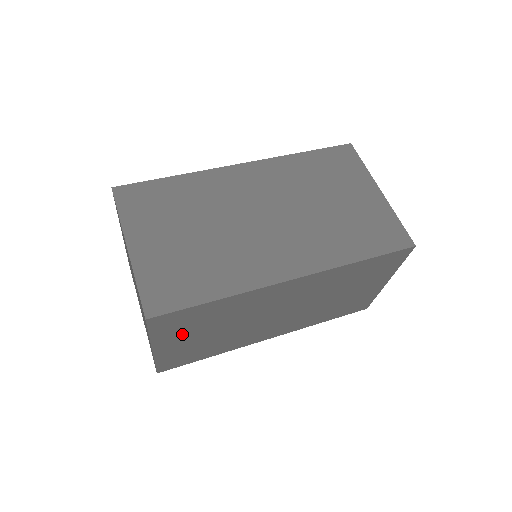
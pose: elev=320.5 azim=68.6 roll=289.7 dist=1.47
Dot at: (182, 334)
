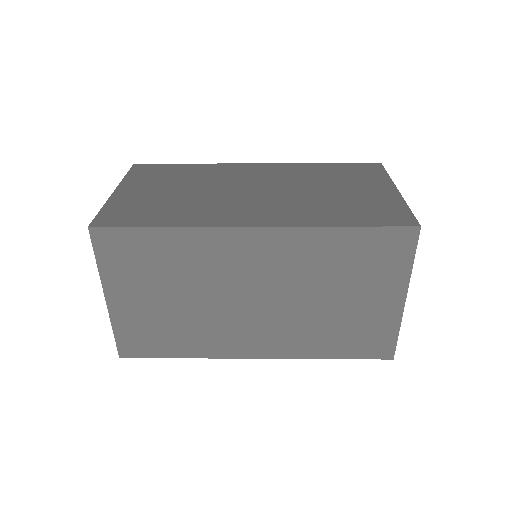
Dot at: (135, 282)
